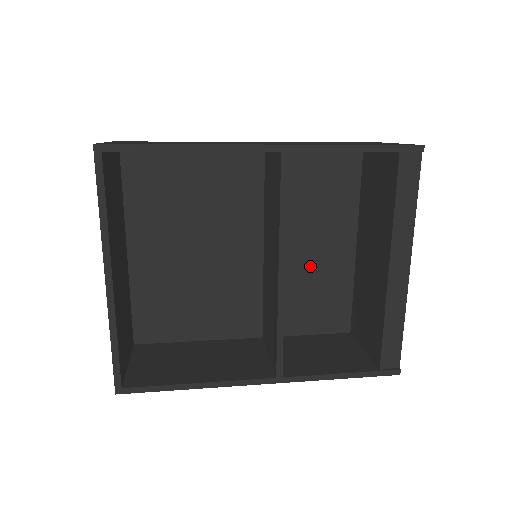
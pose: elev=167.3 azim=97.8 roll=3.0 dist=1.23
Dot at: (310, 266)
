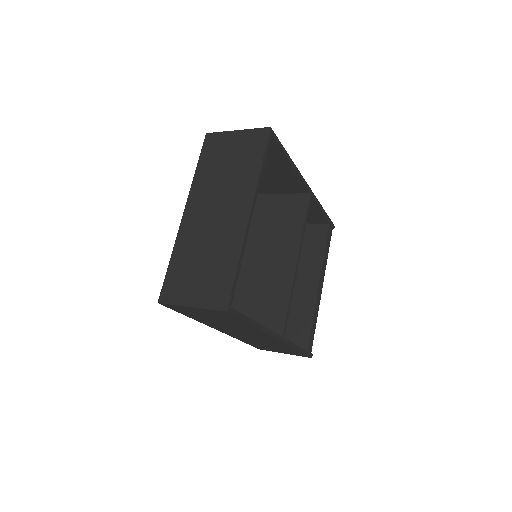
Dot at: occluded
